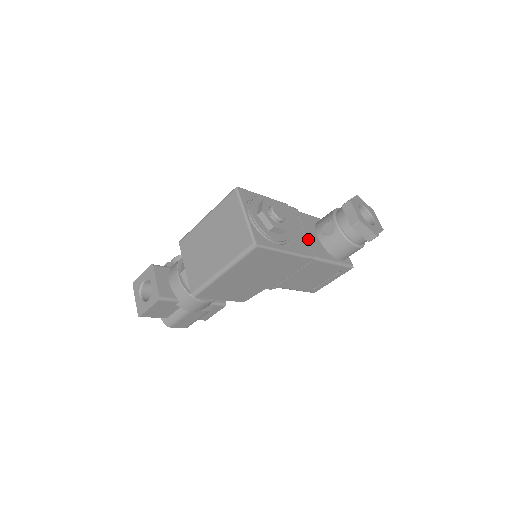
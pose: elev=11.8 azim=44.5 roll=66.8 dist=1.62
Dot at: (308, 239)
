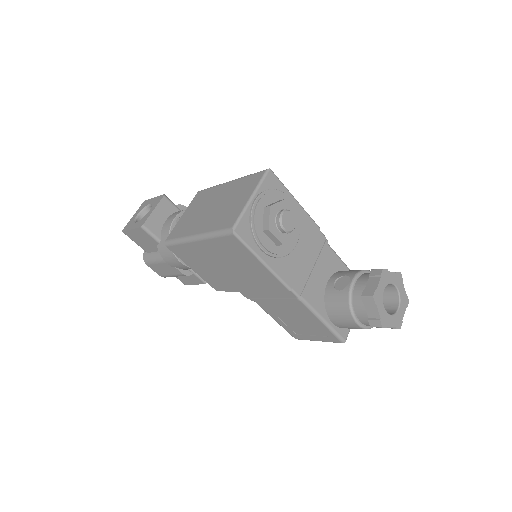
Dot at: (311, 275)
